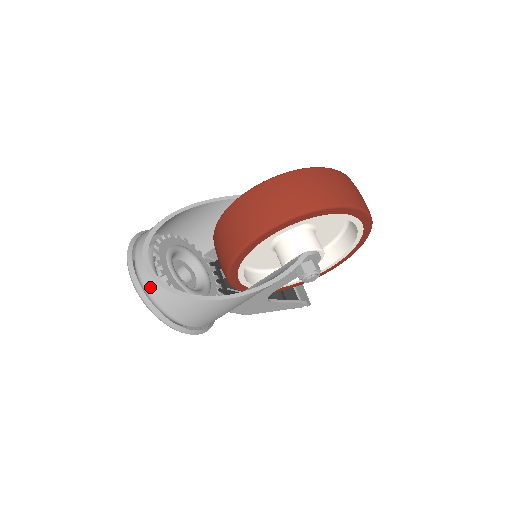
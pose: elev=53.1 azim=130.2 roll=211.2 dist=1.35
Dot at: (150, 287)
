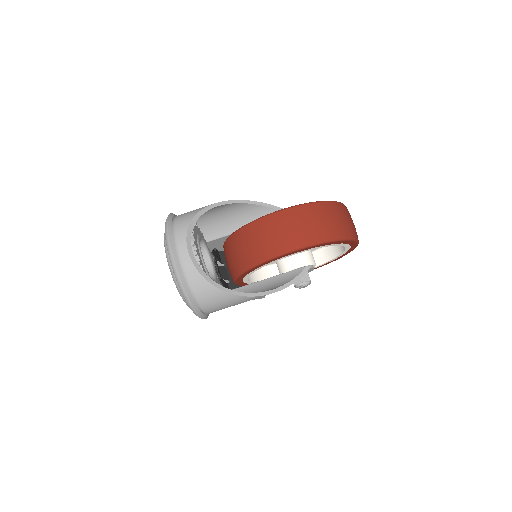
Dot at: (191, 275)
